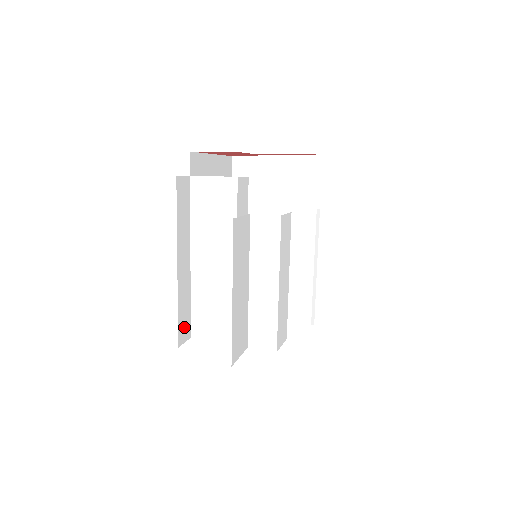
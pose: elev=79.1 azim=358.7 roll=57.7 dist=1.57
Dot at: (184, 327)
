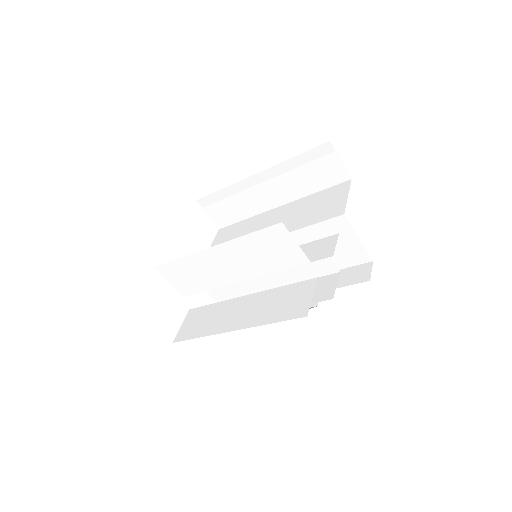
Dot at: occluded
